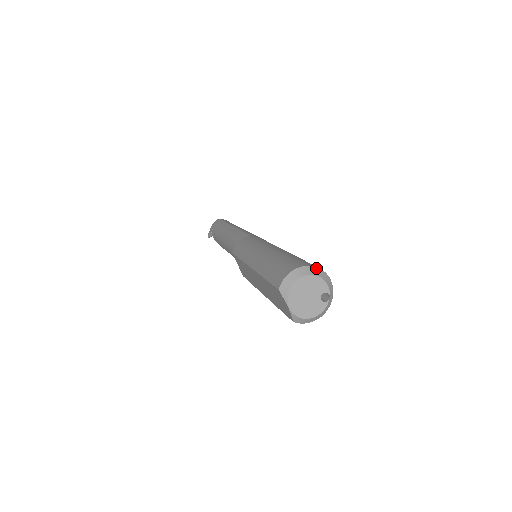
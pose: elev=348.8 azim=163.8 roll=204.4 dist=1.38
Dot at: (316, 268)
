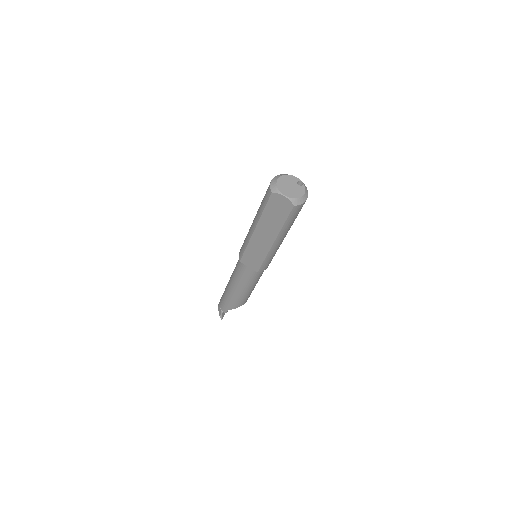
Dot at: (283, 174)
